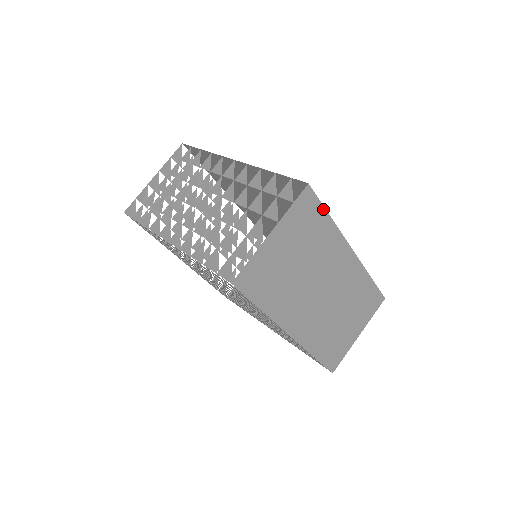
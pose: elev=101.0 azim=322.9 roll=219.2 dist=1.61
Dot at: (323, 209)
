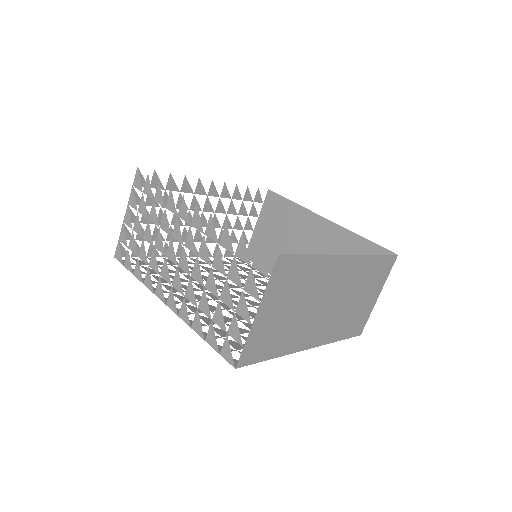
Dot at: (304, 256)
